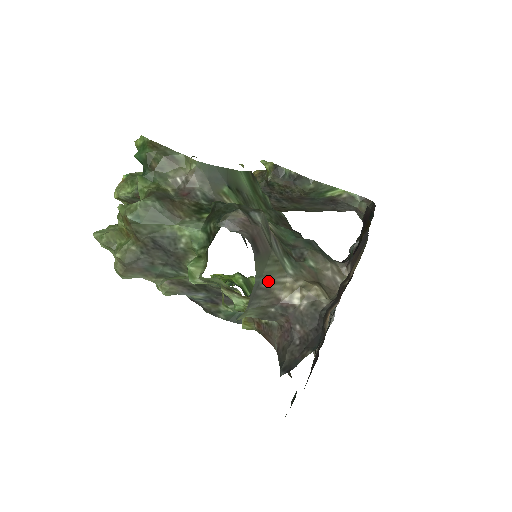
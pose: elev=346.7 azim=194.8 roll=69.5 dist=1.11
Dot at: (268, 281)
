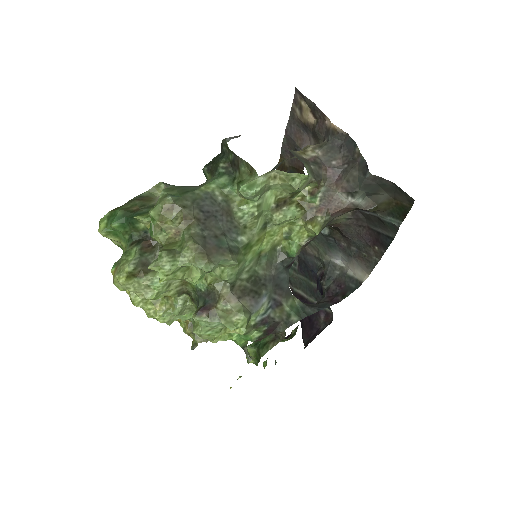
Dot at: (288, 149)
